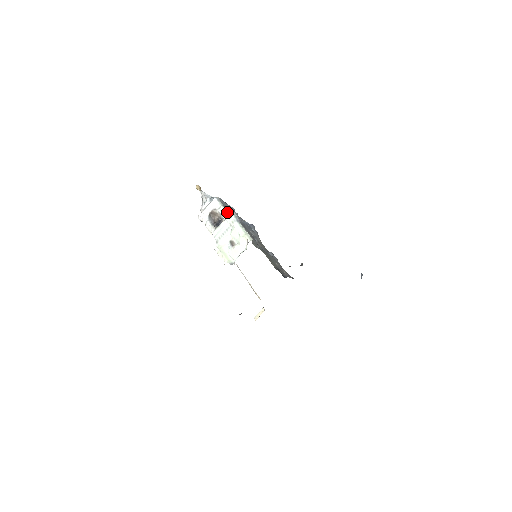
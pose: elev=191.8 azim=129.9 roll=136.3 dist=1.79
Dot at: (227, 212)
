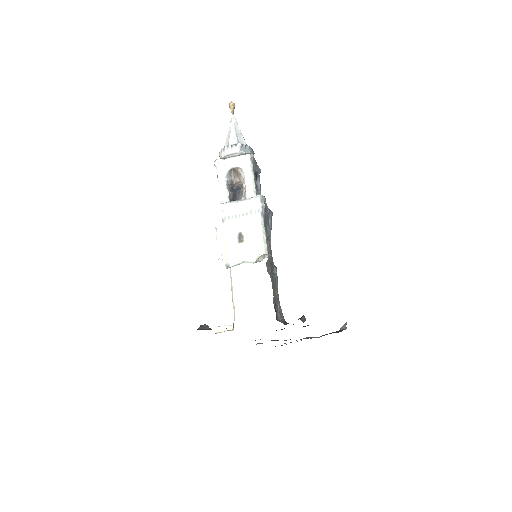
Dot at: (254, 186)
